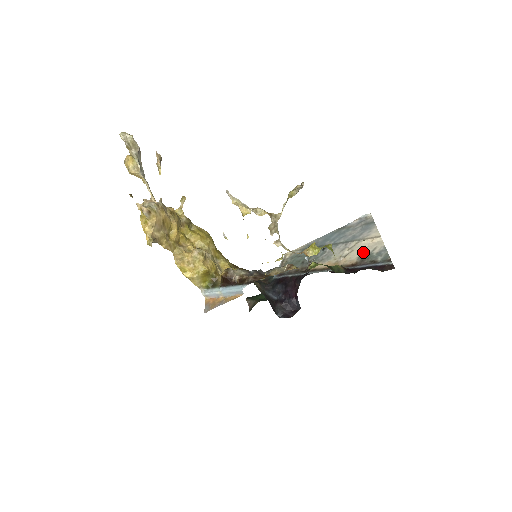
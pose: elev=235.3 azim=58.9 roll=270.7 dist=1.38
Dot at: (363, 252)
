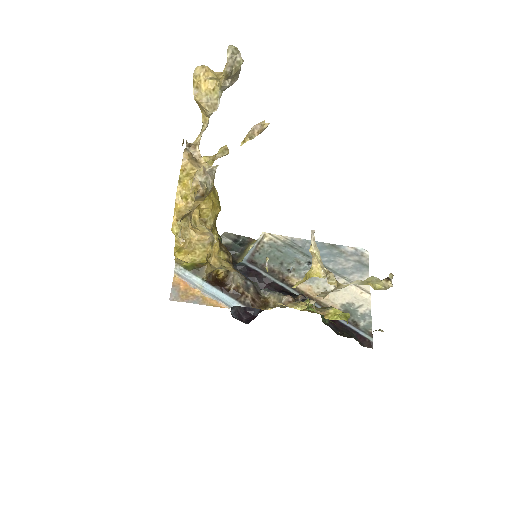
Dot at: (349, 302)
